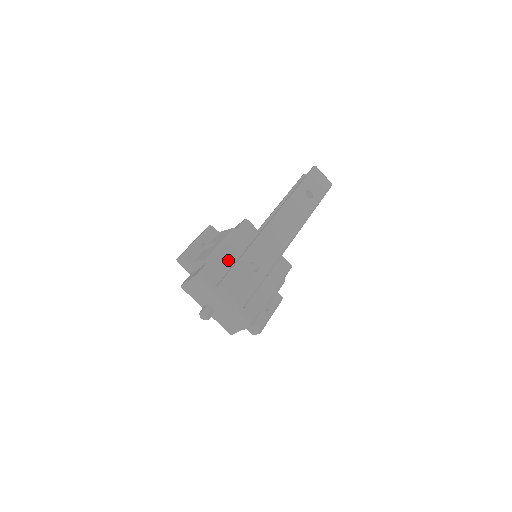
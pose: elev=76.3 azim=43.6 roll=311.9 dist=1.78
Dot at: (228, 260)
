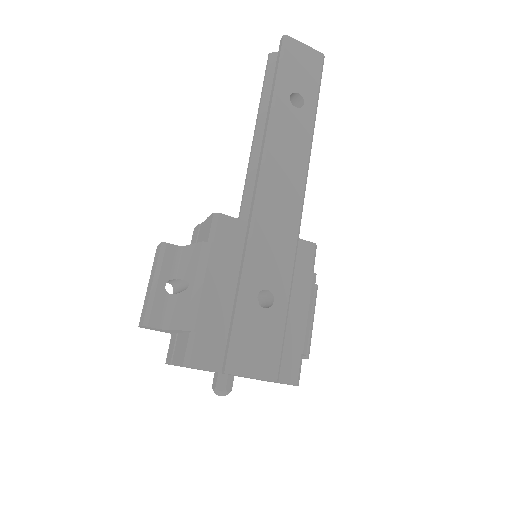
Dot at: (219, 308)
